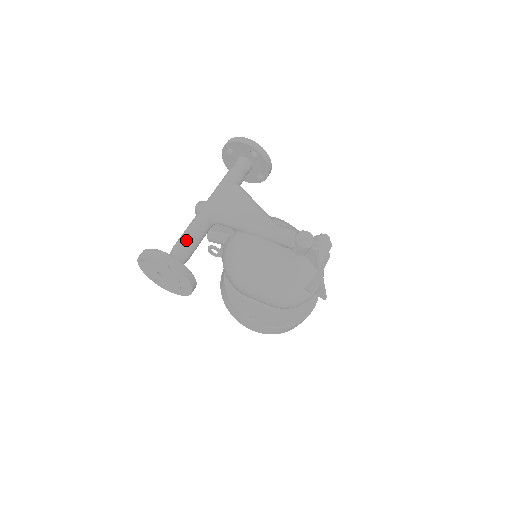
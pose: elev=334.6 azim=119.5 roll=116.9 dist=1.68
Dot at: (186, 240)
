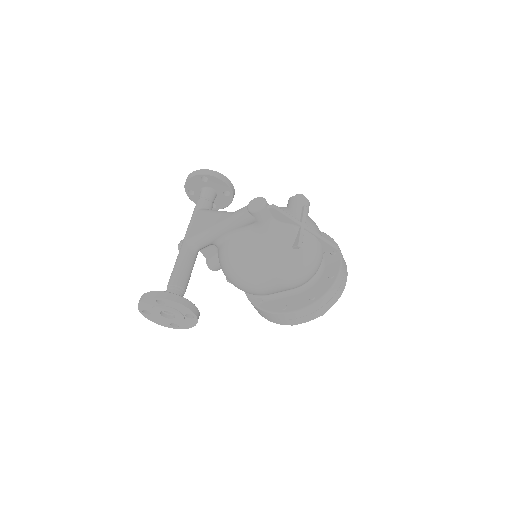
Dot at: (173, 276)
